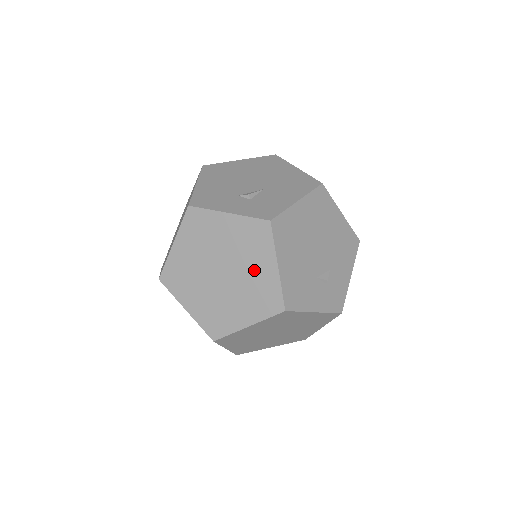
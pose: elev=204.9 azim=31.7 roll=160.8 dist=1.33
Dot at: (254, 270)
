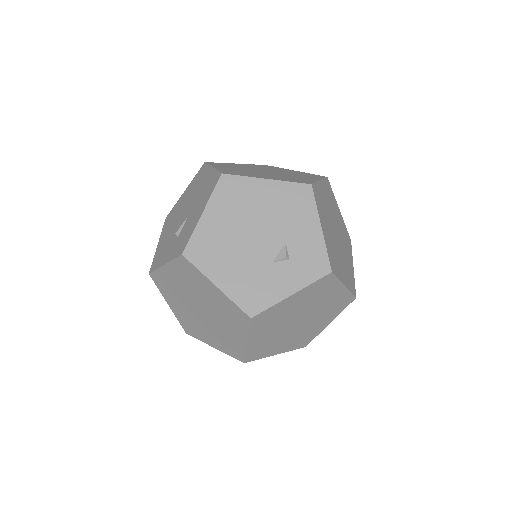
Dot at: (210, 297)
